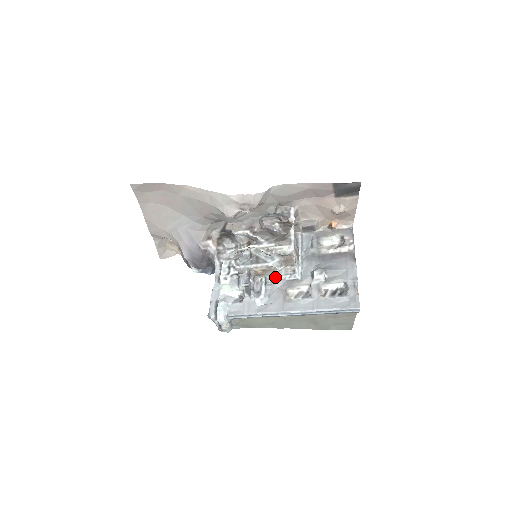
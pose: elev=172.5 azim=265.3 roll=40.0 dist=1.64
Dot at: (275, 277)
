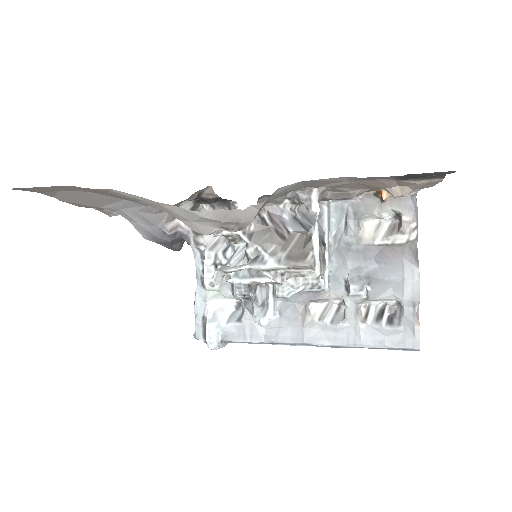
Dot at: (288, 288)
